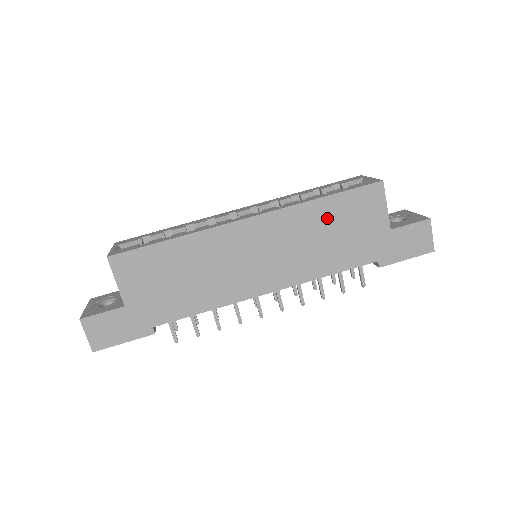
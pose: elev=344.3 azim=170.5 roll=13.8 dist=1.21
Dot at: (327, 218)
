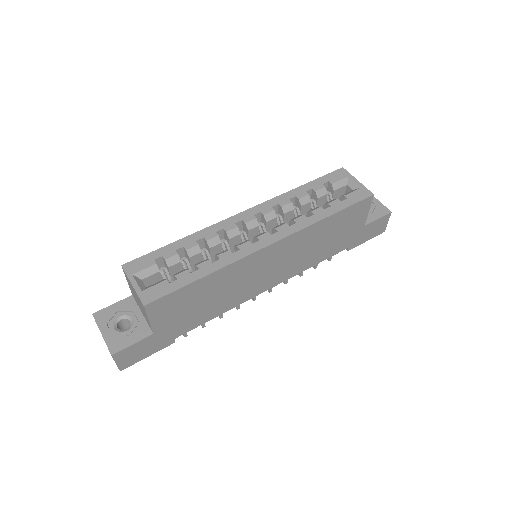
Dot at: (327, 229)
